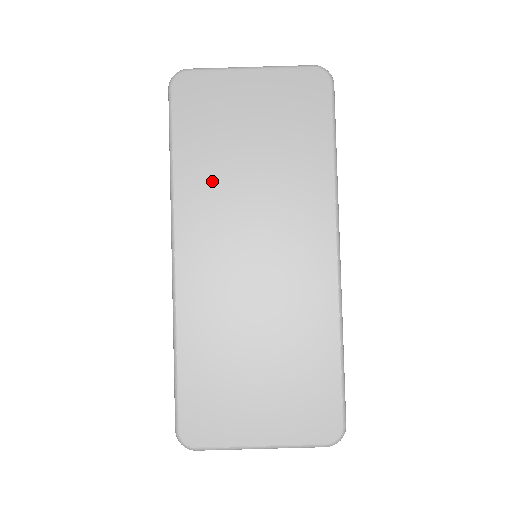
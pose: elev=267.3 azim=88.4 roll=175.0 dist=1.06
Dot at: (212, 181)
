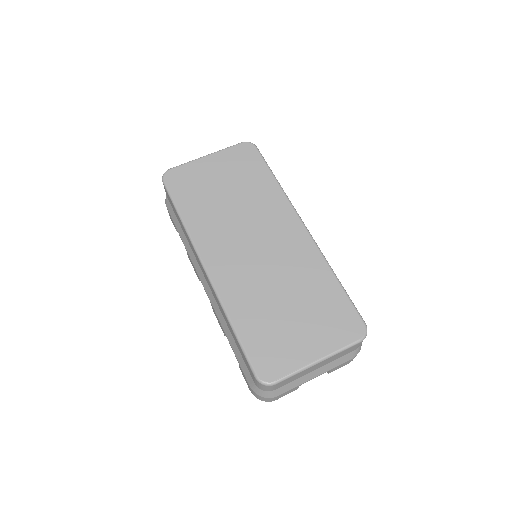
Dot at: (210, 218)
